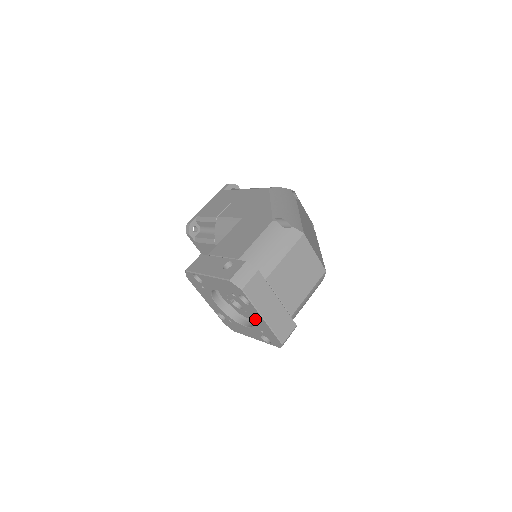
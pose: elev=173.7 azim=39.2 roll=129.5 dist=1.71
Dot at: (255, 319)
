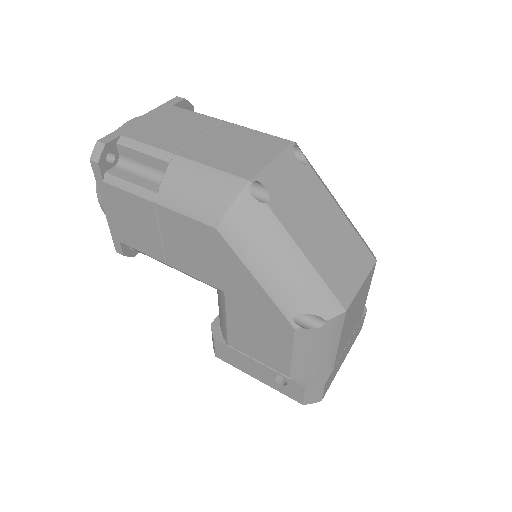
Dot at: occluded
